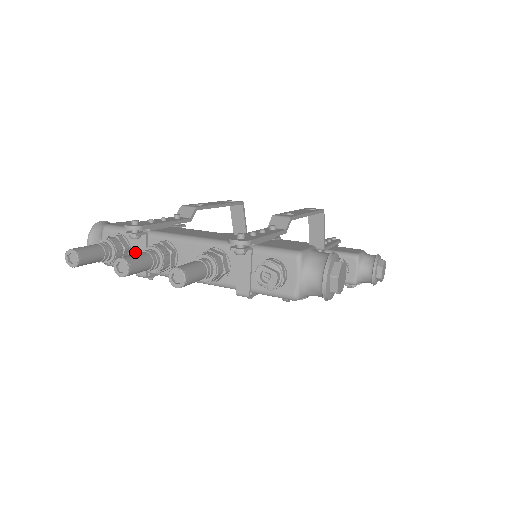
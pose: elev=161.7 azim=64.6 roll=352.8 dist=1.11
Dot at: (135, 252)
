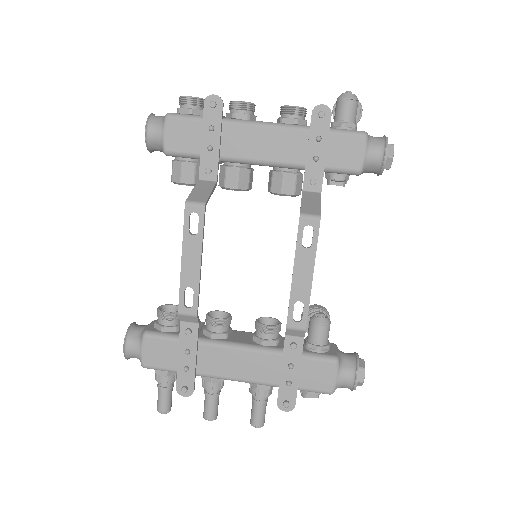
Dot at: occluded
